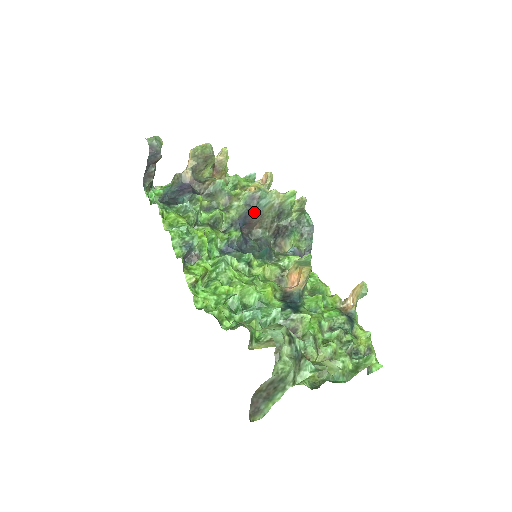
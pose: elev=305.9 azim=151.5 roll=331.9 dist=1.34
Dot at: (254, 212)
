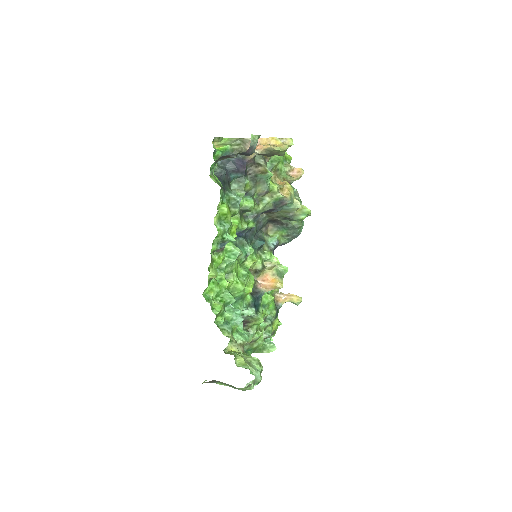
Dot at: (274, 210)
